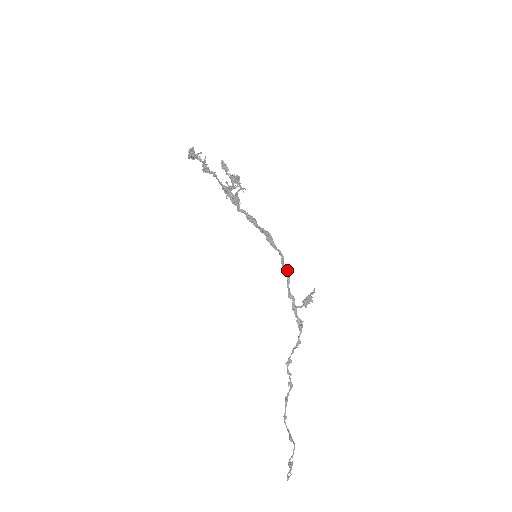
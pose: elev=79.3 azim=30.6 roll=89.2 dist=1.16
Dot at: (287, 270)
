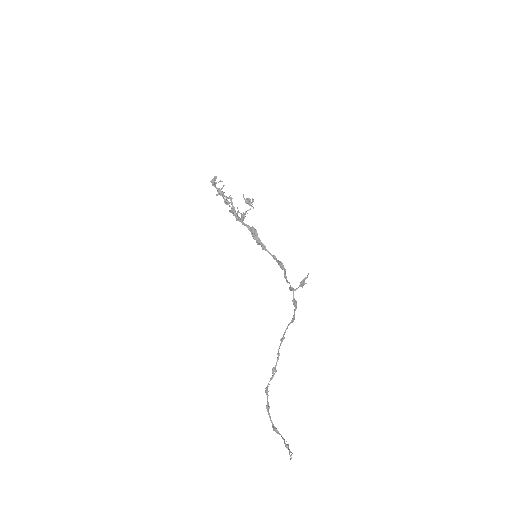
Dot at: (283, 265)
